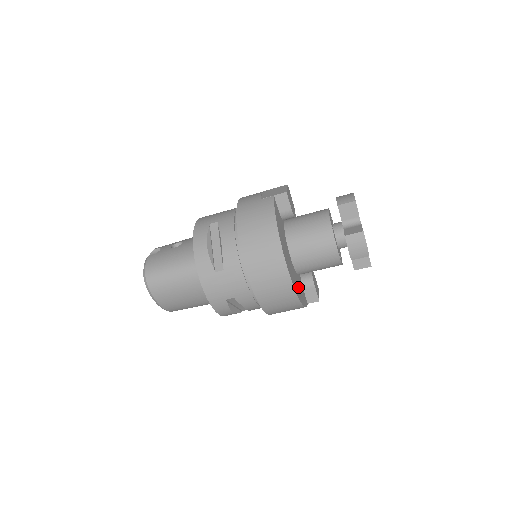
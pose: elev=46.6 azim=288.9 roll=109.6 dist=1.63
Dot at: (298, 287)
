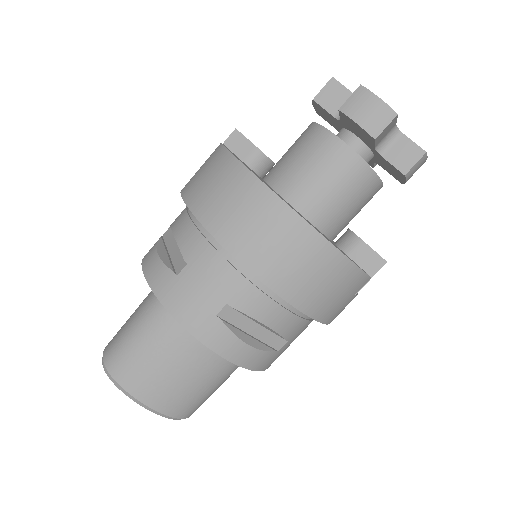
Dot at: (323, 235)
